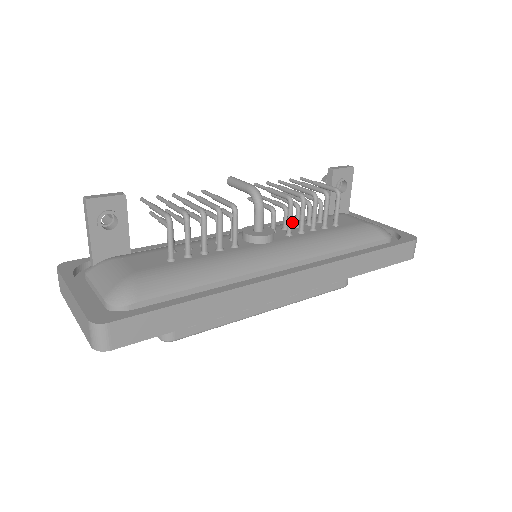
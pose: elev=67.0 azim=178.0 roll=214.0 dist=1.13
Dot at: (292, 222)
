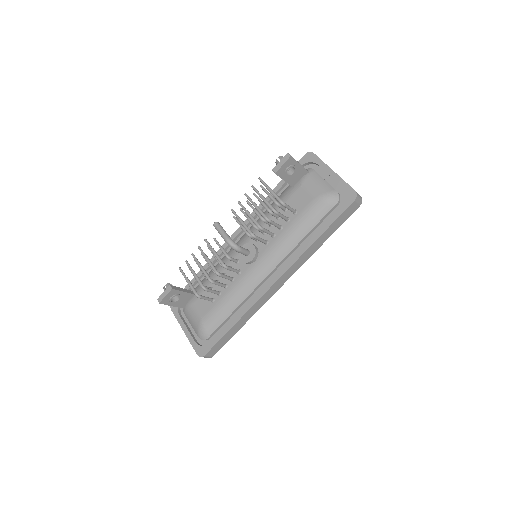
Dot at: (268, 215)
